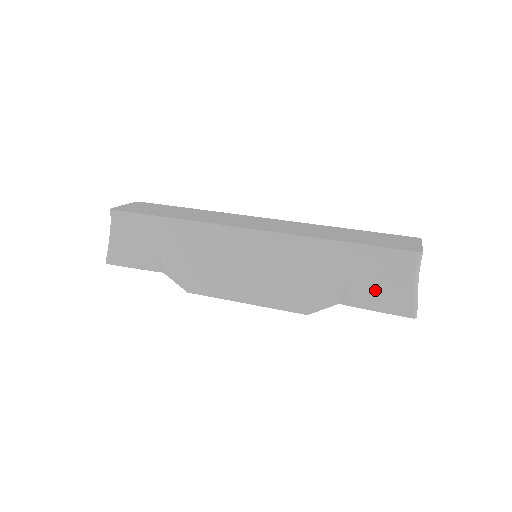
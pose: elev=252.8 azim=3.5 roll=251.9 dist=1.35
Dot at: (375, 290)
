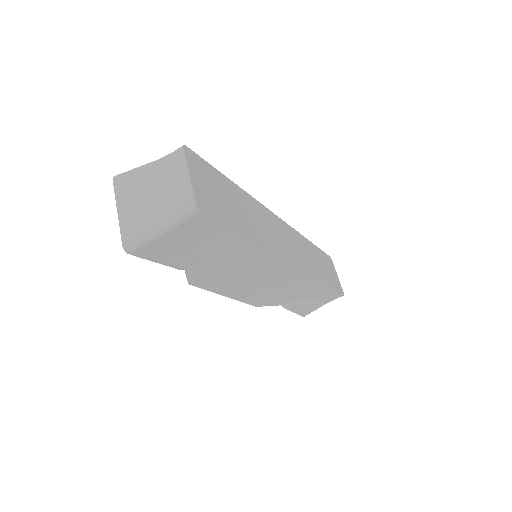
Dot at: (306, 305)
